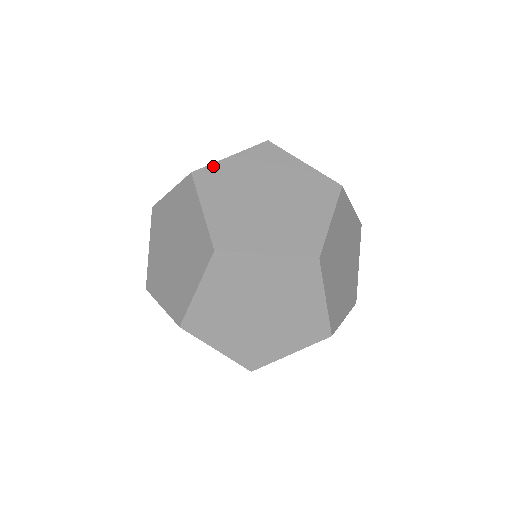
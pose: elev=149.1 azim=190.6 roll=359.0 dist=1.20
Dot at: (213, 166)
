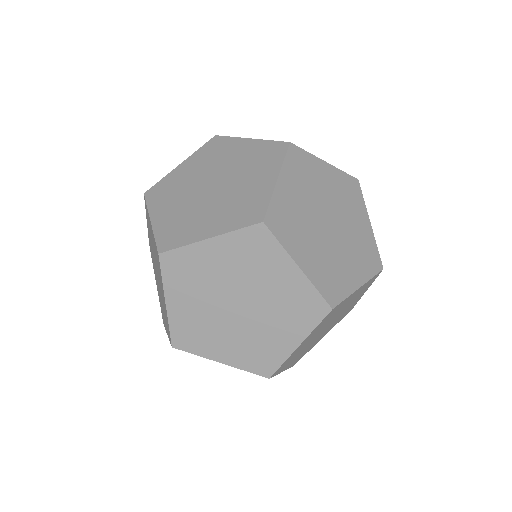
Dot at: (274, 202)
